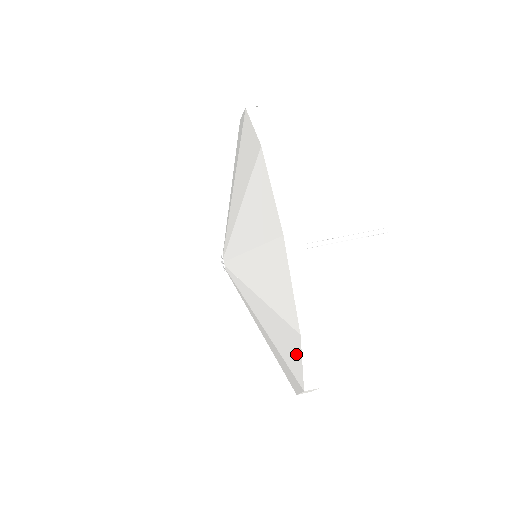
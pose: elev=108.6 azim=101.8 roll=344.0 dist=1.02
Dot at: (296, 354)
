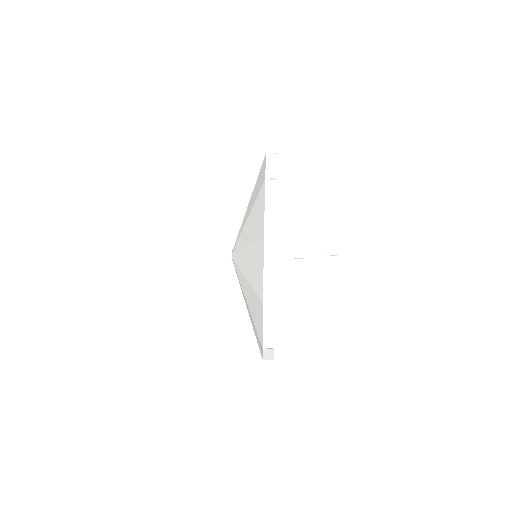
Dot at: (261, 264)
